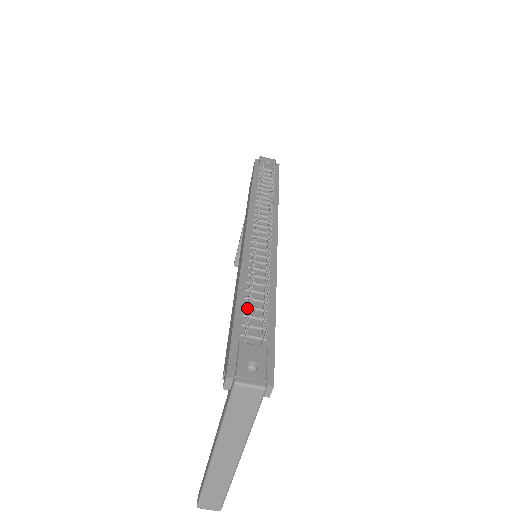
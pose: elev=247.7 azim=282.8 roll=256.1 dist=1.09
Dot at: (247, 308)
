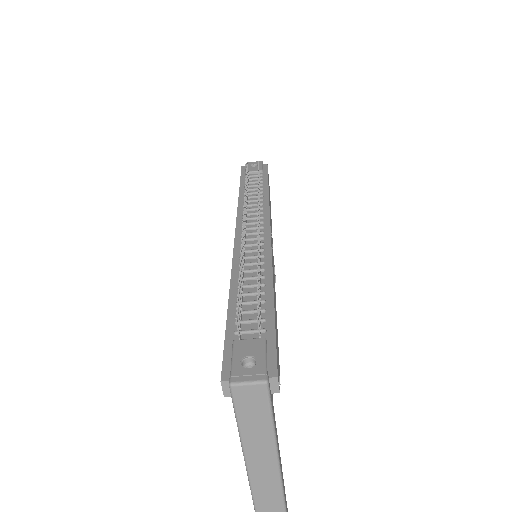
Dot at: (240, 304)
